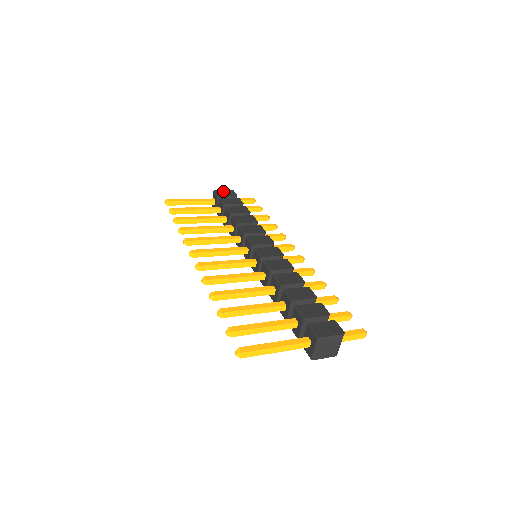
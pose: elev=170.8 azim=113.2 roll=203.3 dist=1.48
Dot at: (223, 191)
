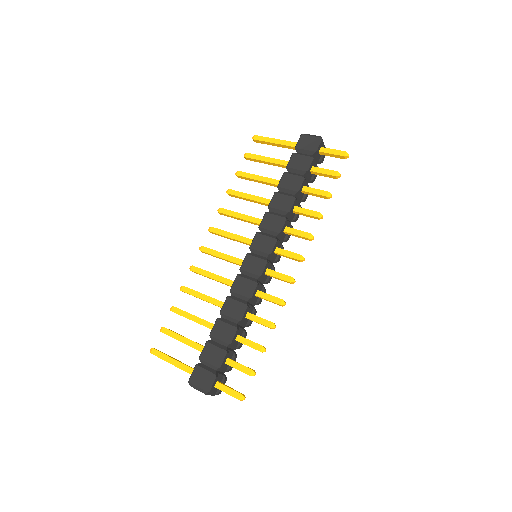
Dot at: (308, 139)
